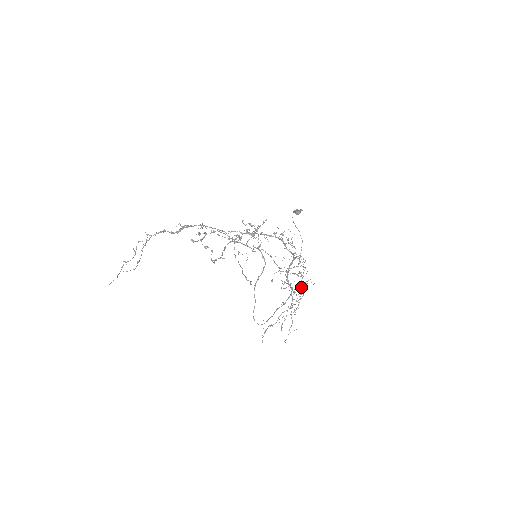
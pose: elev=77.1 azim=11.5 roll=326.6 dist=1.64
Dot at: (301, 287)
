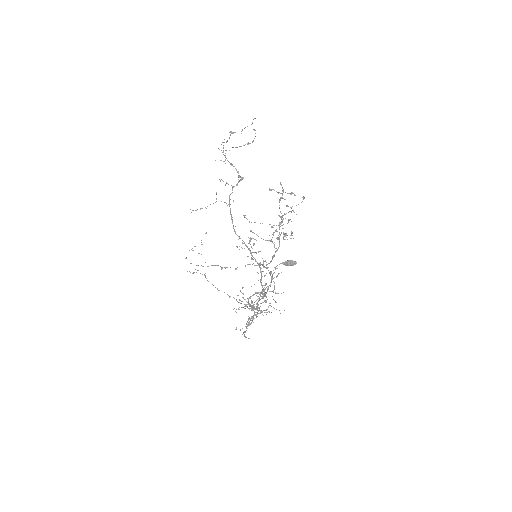
Dot at: occluded
